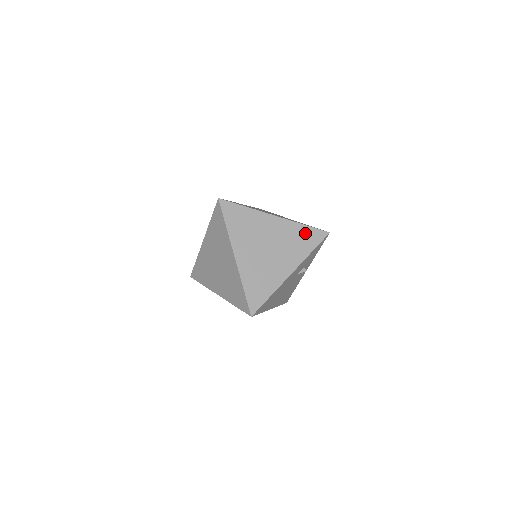
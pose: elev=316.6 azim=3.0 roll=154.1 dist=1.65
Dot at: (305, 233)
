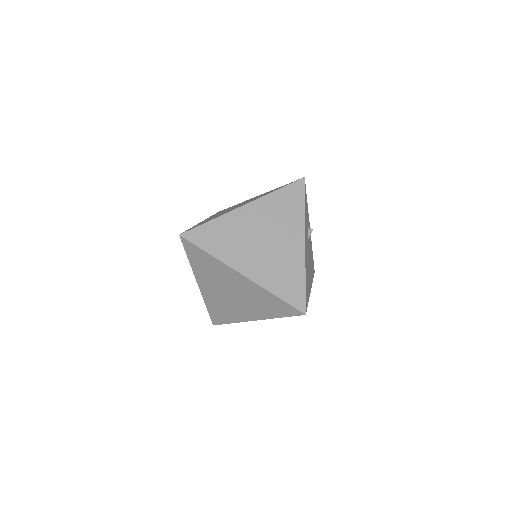
Dot at: (284, 197)
